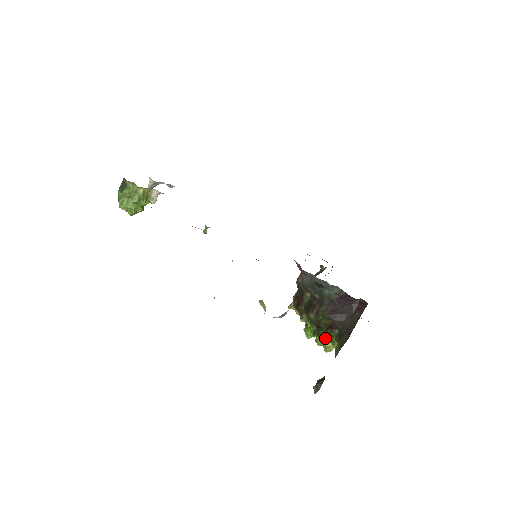
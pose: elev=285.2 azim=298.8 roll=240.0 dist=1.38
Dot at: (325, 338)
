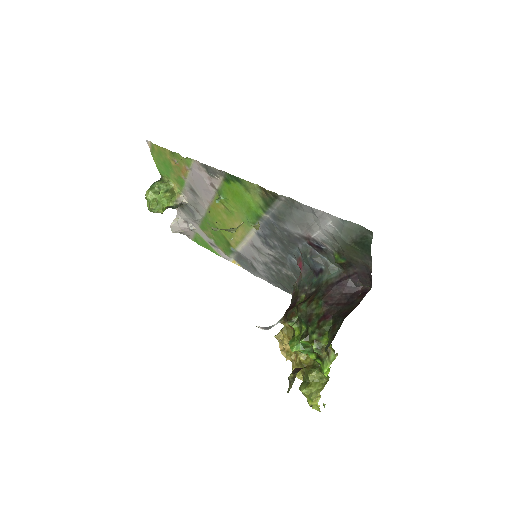
Dot at: (314, 342)
